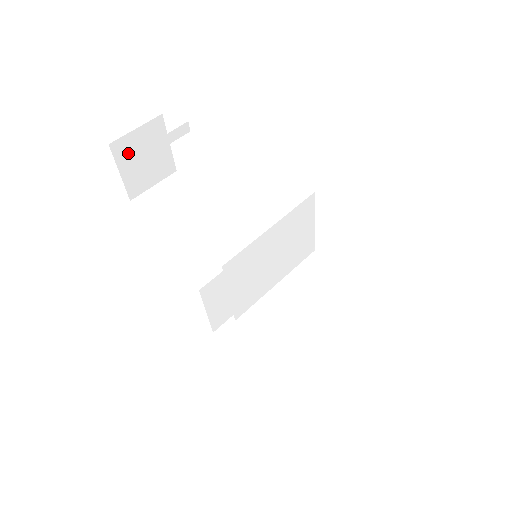
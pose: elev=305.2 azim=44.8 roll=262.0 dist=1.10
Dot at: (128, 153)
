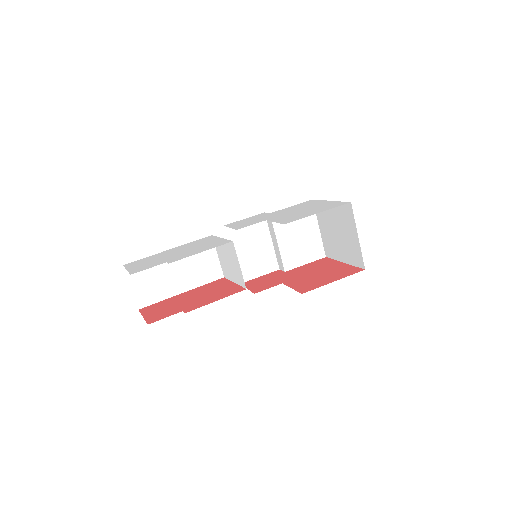
Dot at: occluded
